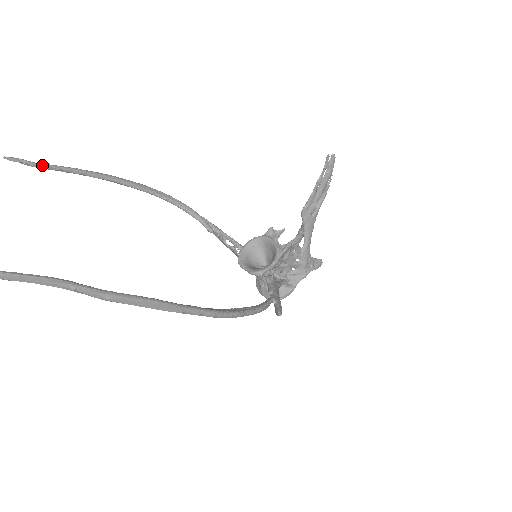
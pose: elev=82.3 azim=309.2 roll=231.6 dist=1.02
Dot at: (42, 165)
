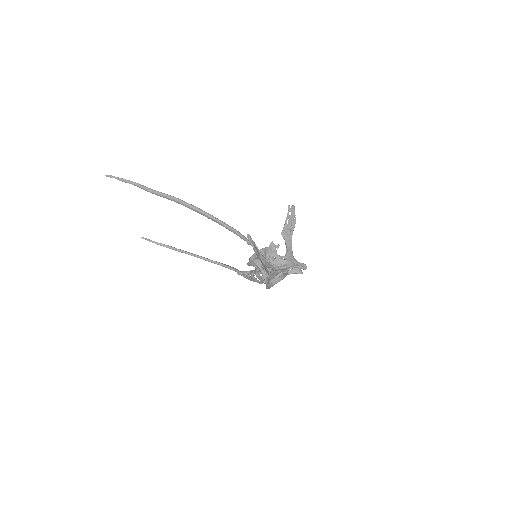
Dot at: (157, 242)
